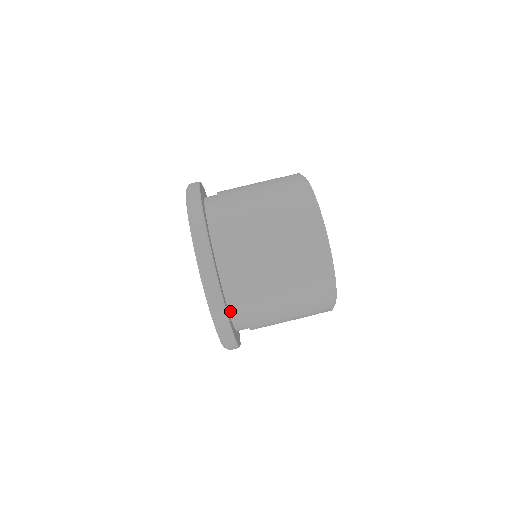
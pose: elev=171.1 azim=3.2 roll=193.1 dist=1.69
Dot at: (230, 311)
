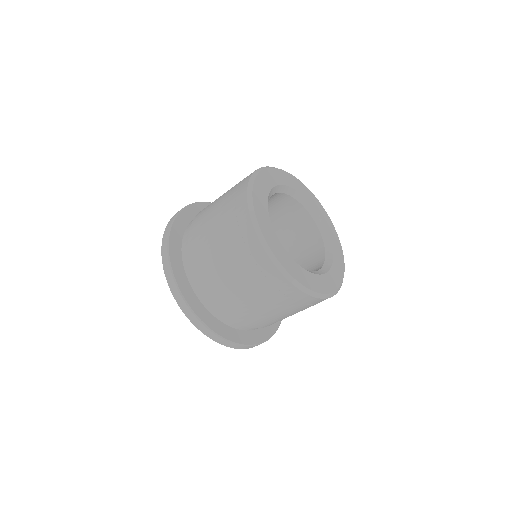
Dot at: (237, 328)
